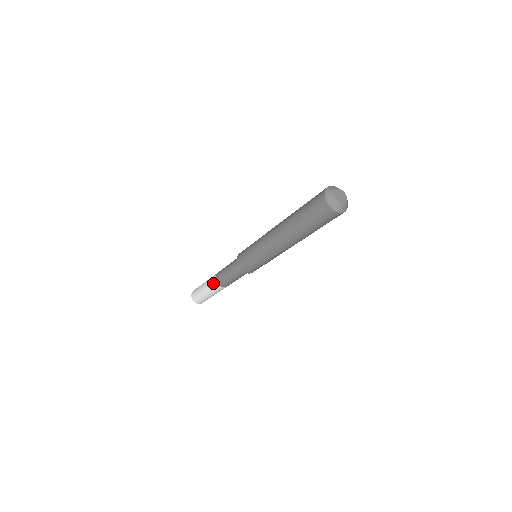
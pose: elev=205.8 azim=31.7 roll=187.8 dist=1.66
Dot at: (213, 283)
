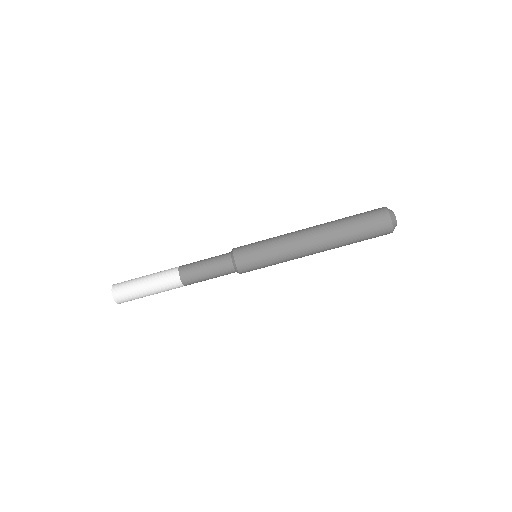
Dot at: (171, 272)
